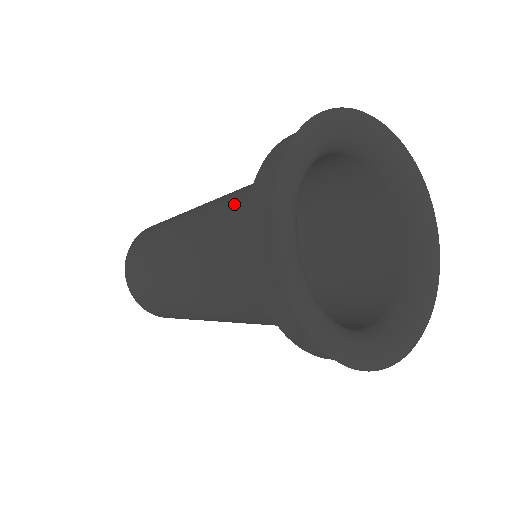
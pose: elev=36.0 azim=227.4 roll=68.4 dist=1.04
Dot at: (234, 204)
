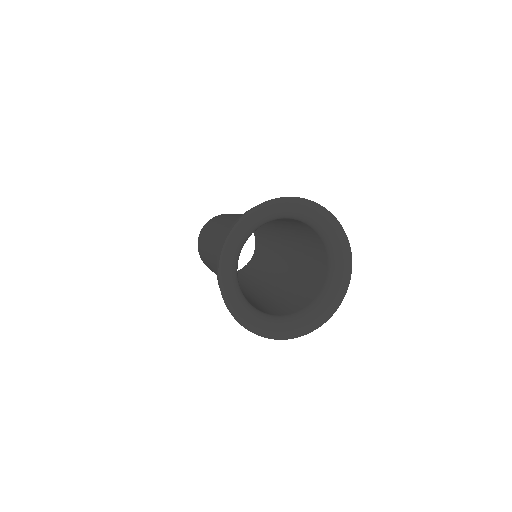
Dot at: occluded
